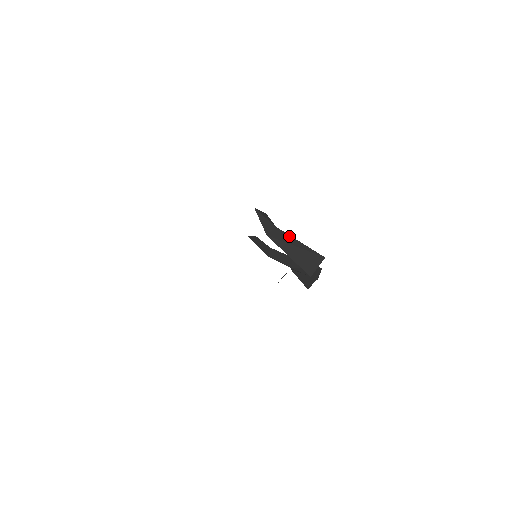
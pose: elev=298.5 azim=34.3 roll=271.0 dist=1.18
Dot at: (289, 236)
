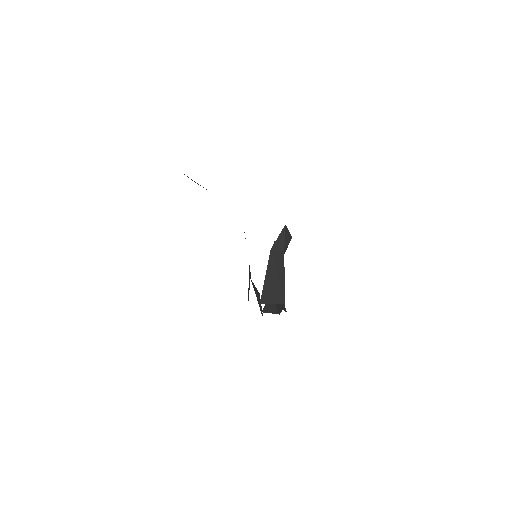
Dot at: (283, 266)
